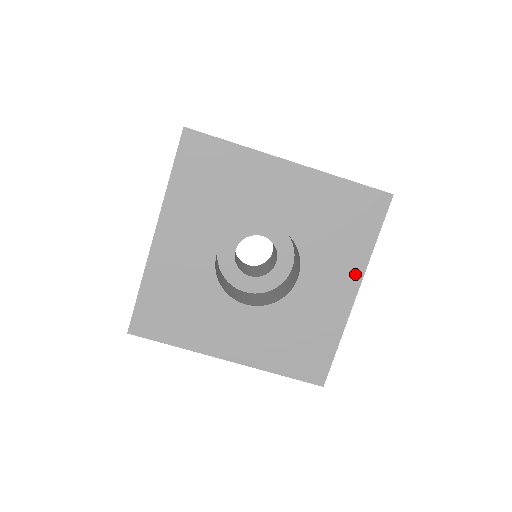
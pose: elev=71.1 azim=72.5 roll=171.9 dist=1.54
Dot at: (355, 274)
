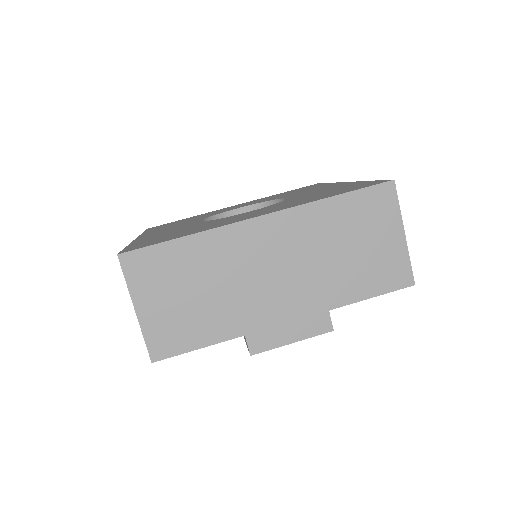
Dot at: occluded
